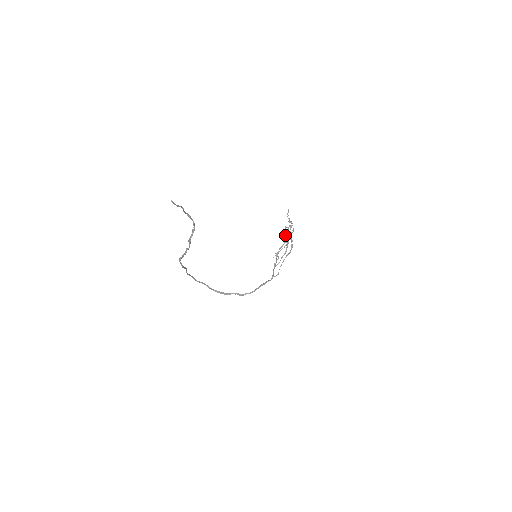
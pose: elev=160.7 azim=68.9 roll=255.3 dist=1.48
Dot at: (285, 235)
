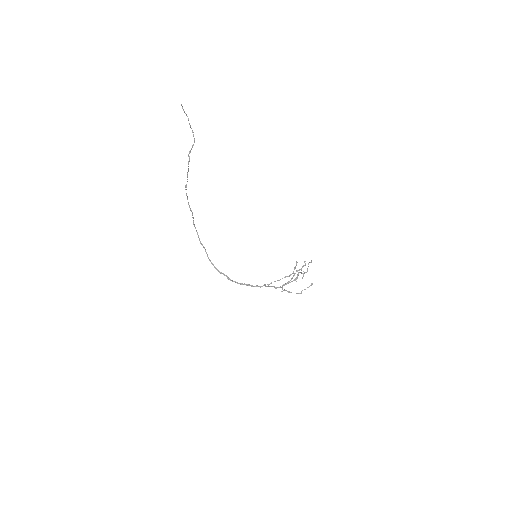
Dot at: (297, 274)
